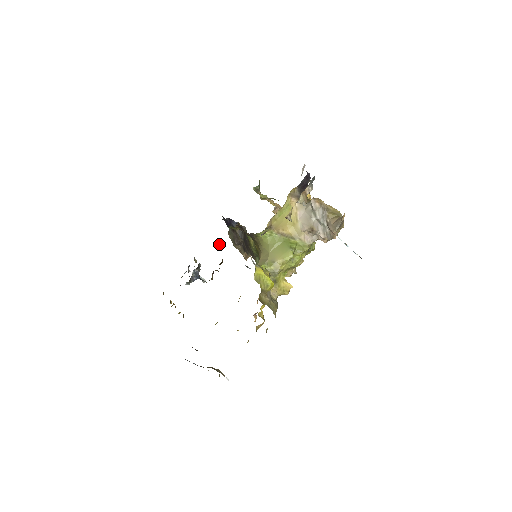
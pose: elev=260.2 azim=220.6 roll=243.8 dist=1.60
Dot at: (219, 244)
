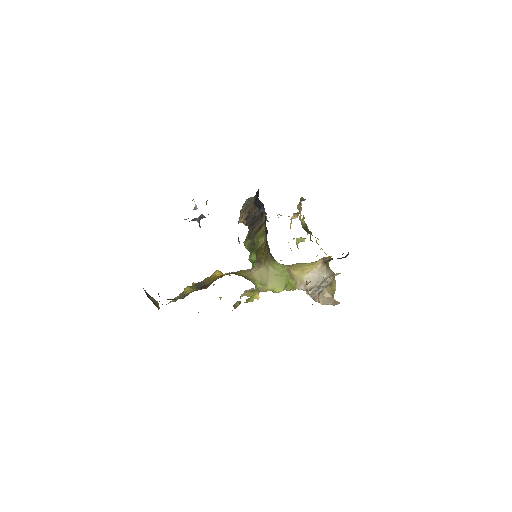
Dot at: occluded
